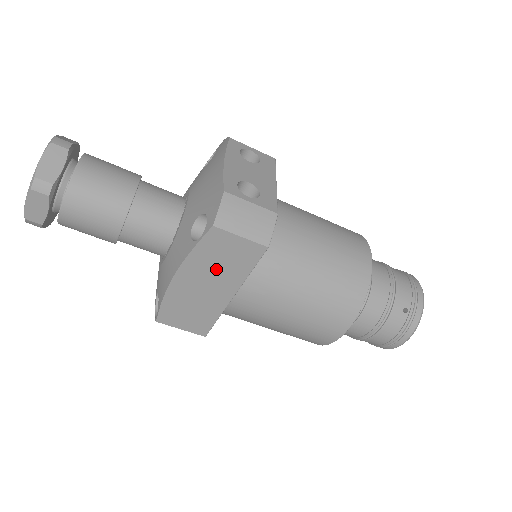
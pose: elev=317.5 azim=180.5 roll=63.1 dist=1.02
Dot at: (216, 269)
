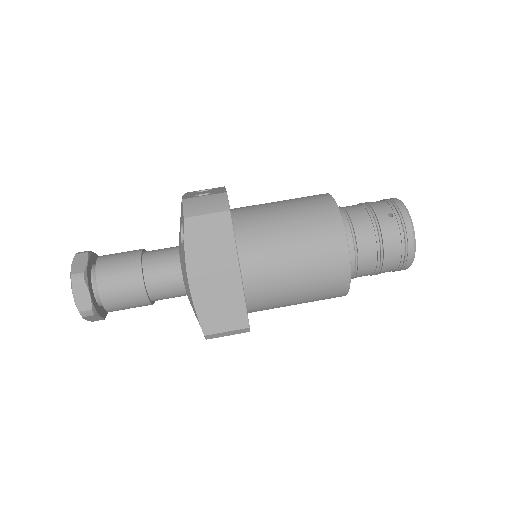
Dot at: (211, 254)
